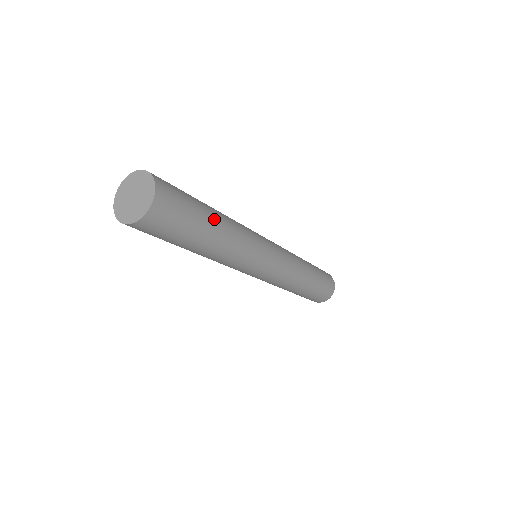
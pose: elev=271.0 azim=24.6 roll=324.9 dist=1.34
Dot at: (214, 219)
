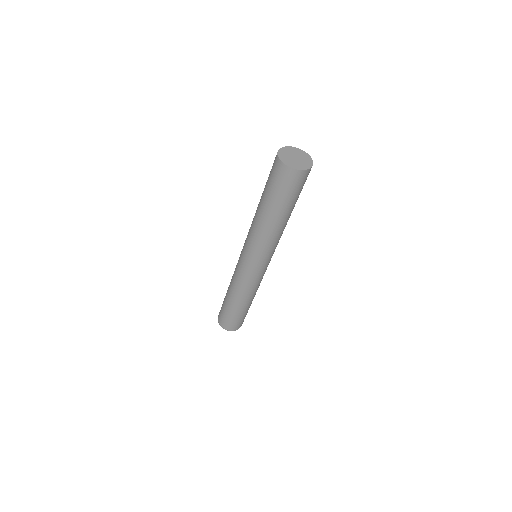
Dot at: occluded
